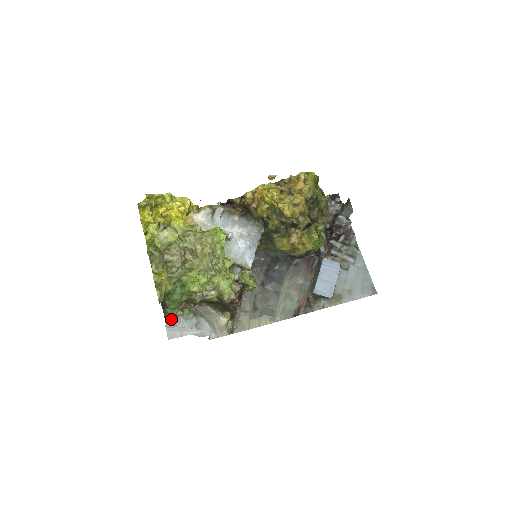
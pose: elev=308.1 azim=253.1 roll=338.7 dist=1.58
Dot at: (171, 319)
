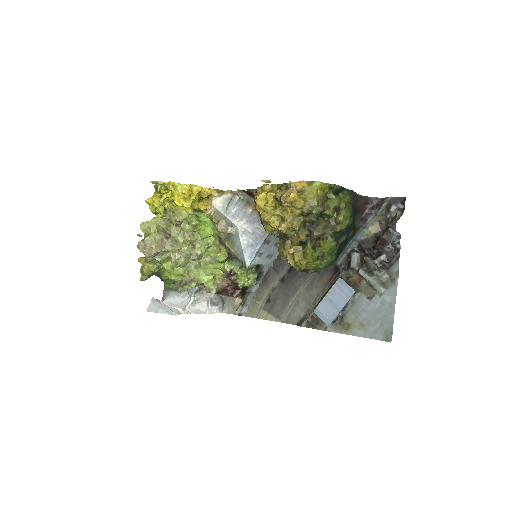
Dot at: (167, 291)
